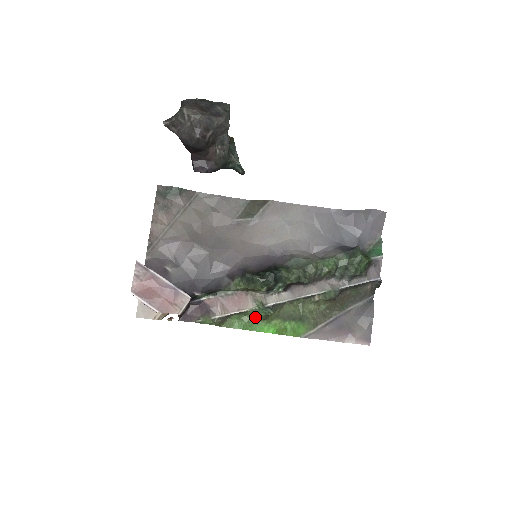
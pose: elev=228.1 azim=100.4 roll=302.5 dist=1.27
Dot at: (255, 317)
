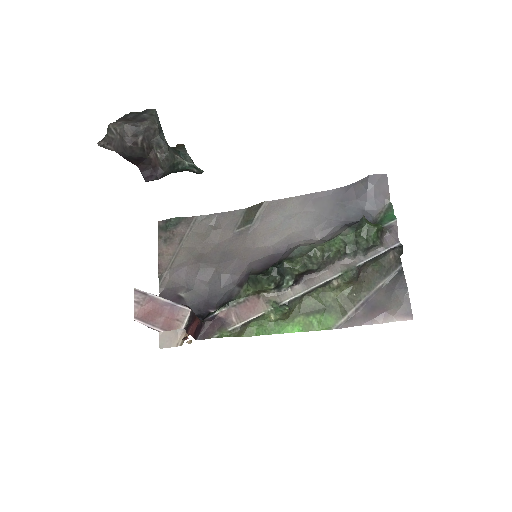
Dot at: (274, 319)
